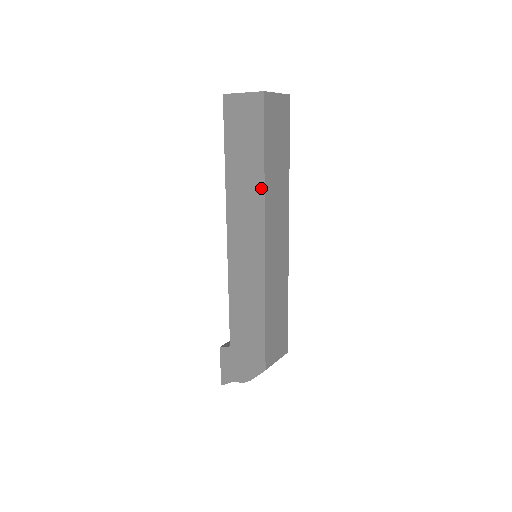
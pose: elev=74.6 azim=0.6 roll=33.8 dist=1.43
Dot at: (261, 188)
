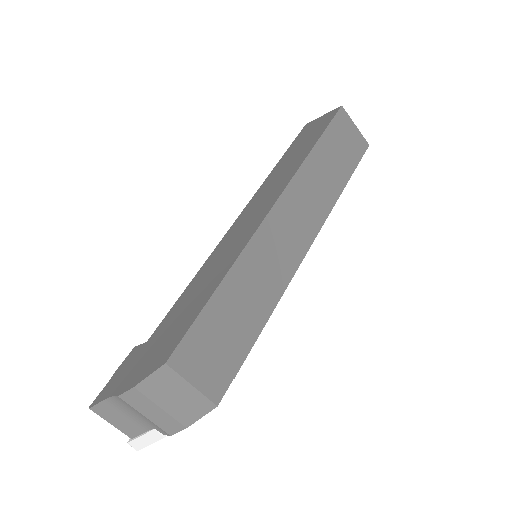
Dot at: (299, 165)
